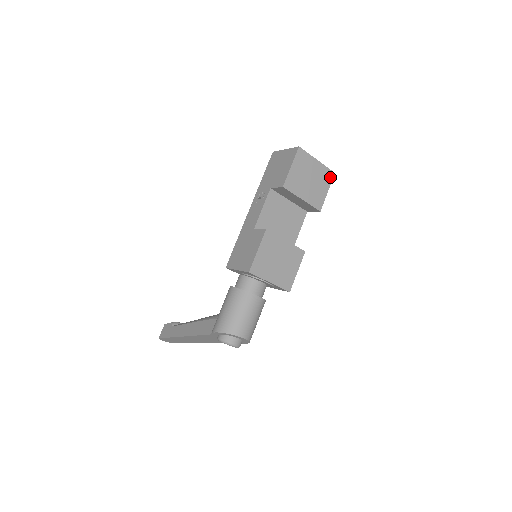
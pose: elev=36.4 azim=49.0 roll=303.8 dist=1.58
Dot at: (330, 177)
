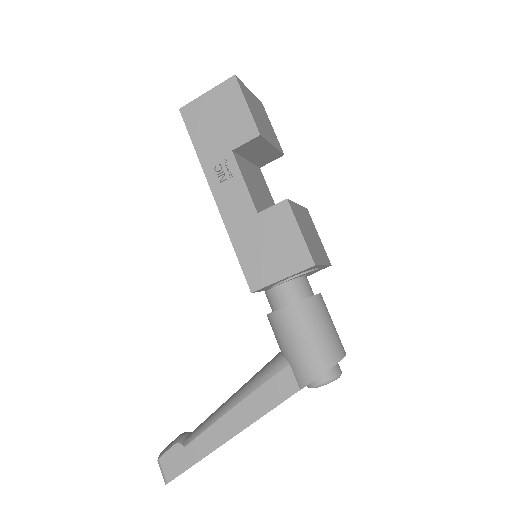
Dot at: (264, 109)
